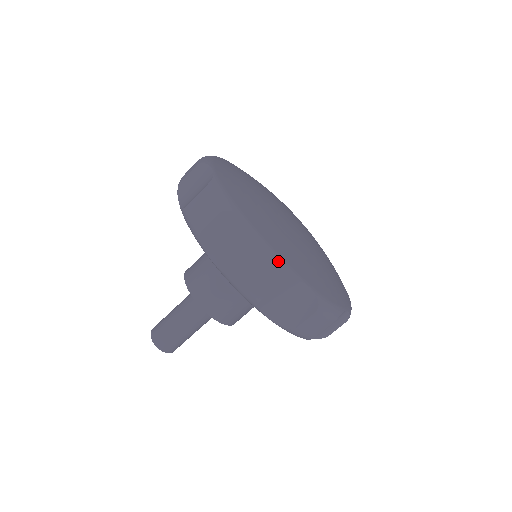
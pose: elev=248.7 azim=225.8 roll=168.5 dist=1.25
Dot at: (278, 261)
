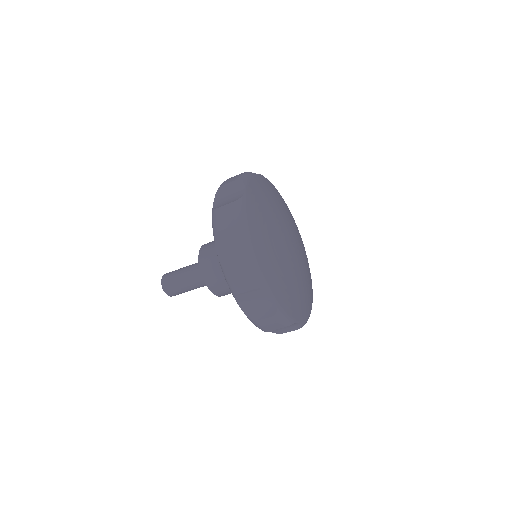
Dot at: (306, 322)
